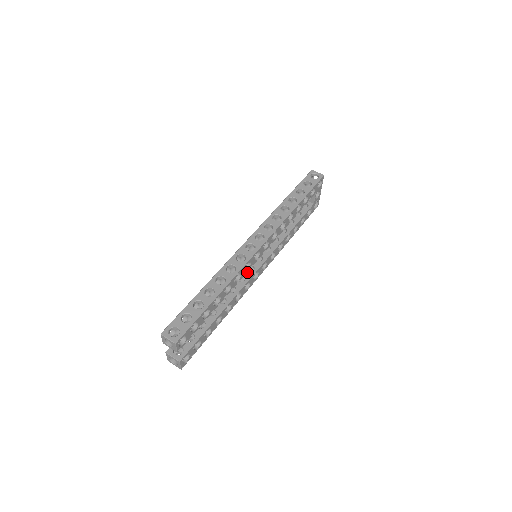
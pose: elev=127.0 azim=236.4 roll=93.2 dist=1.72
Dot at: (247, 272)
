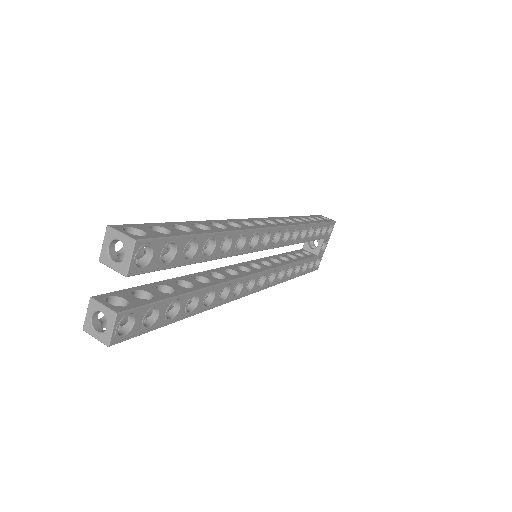
Dot at: (241, 270)
